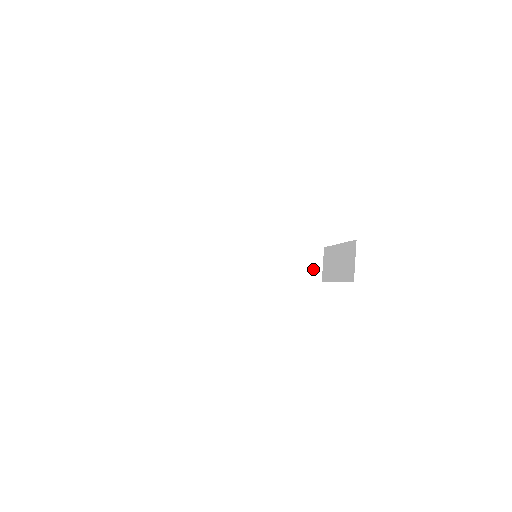
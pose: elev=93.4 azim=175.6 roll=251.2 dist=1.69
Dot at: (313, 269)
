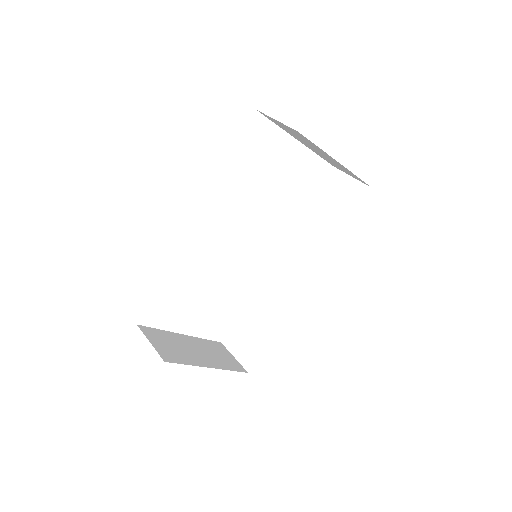
Dot at: (350, 193)
